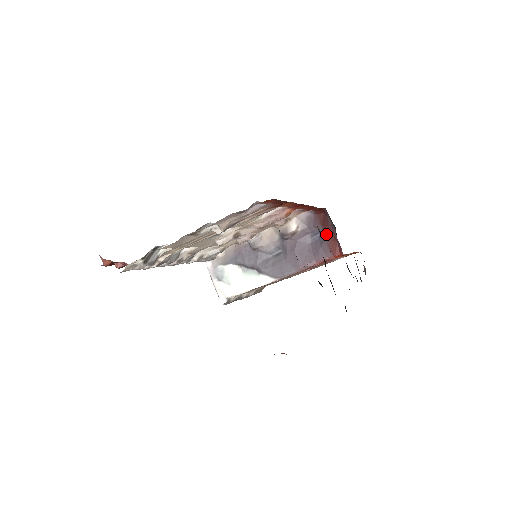
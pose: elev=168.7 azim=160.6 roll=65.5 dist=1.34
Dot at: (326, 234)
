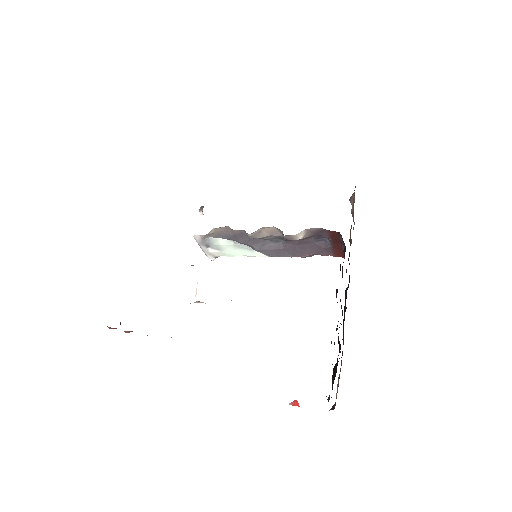
Dot at: (333, 244)
